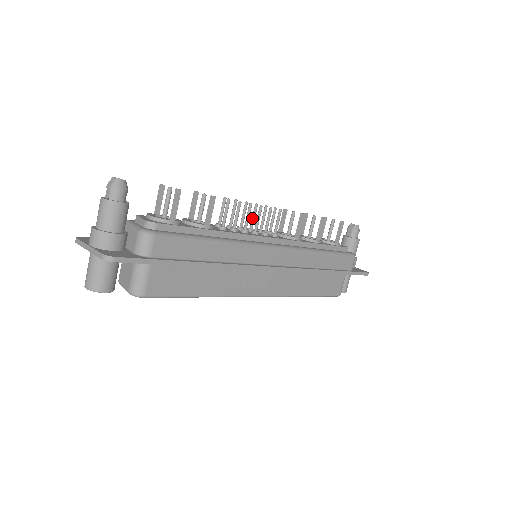
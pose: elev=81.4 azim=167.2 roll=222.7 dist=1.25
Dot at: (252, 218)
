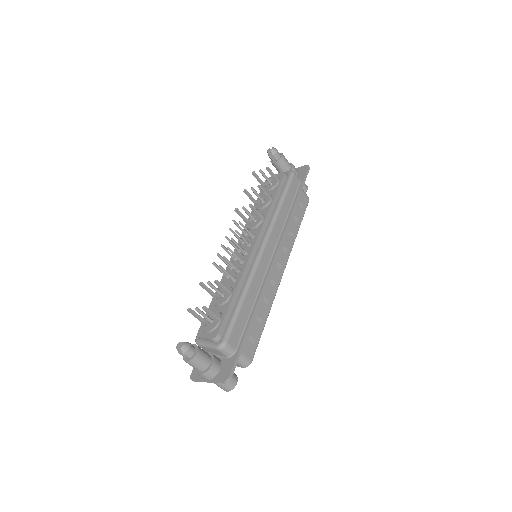
Dot at: (232, 245)
